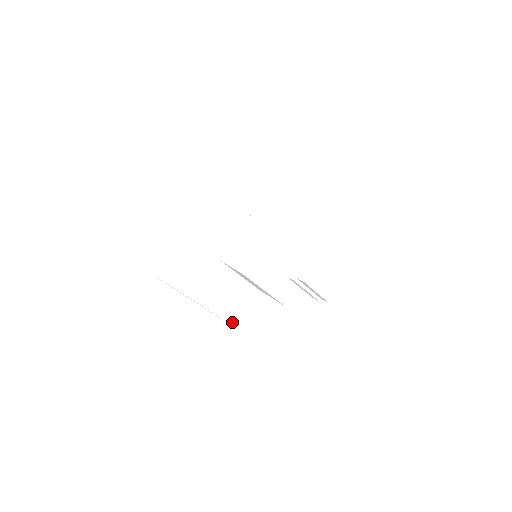
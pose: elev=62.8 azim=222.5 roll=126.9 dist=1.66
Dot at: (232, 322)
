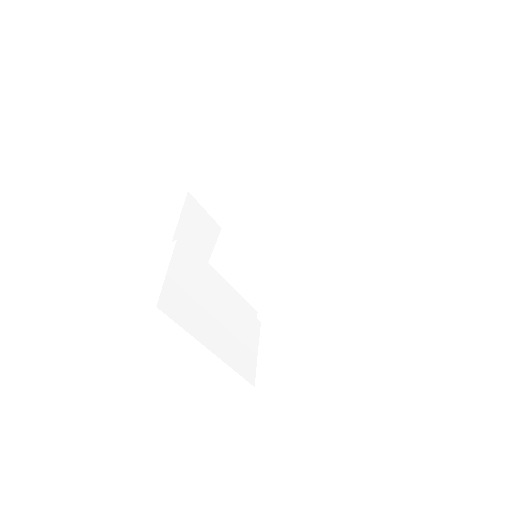
Dot at: (246, 376)
